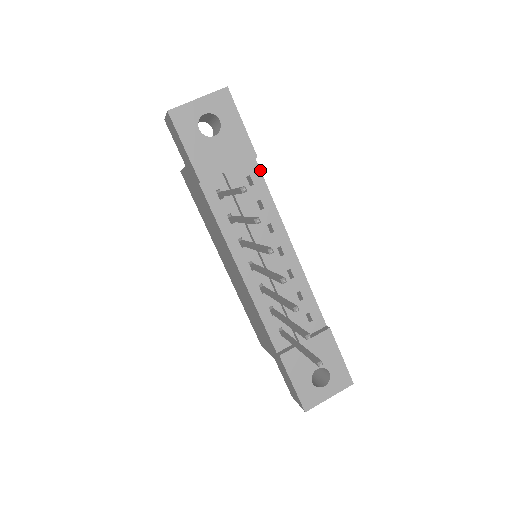
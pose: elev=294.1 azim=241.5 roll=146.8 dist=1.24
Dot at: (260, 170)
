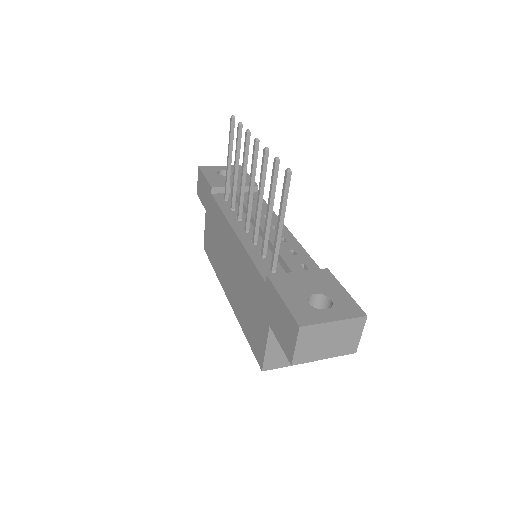
Dot at: occluded
